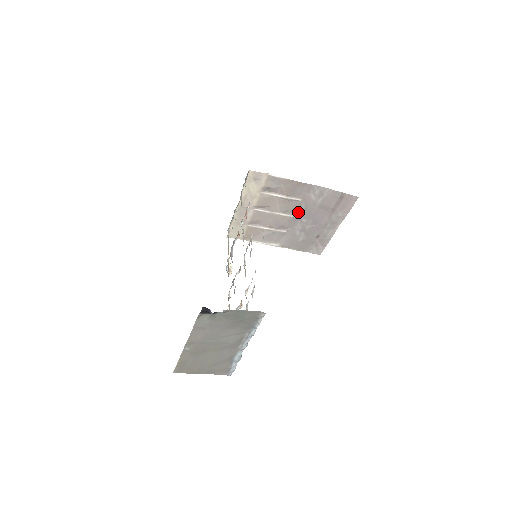
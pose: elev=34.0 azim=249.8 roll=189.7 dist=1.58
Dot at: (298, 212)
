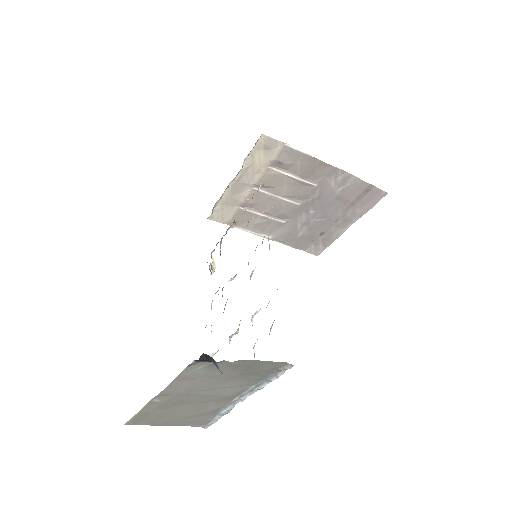
Dot at: (308, 200)
